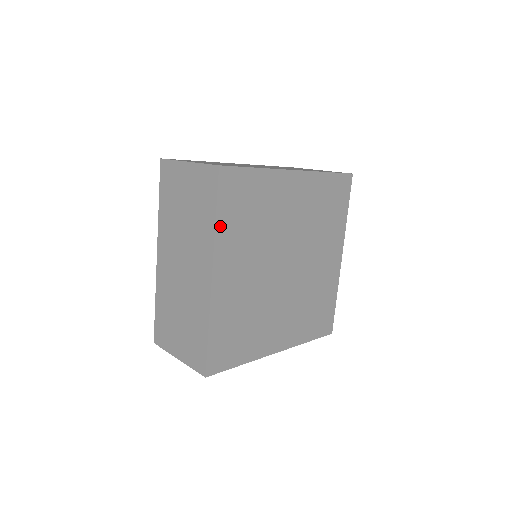
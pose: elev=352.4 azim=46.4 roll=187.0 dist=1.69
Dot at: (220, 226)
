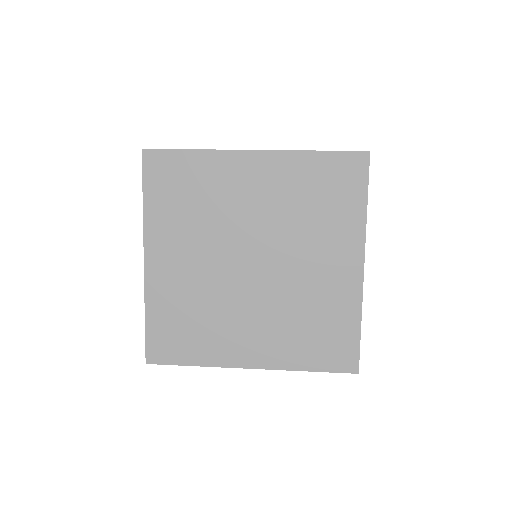
Dot at: (149, 209)
